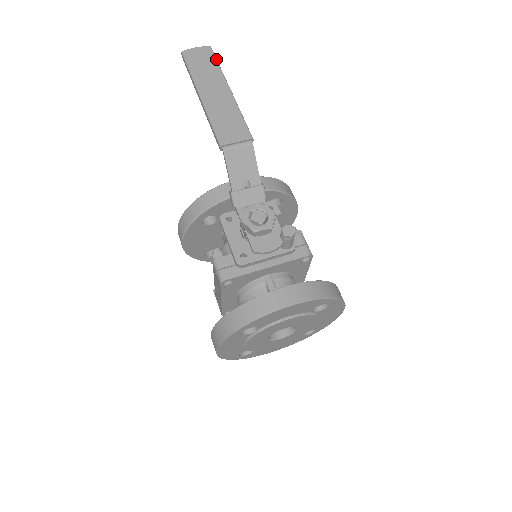
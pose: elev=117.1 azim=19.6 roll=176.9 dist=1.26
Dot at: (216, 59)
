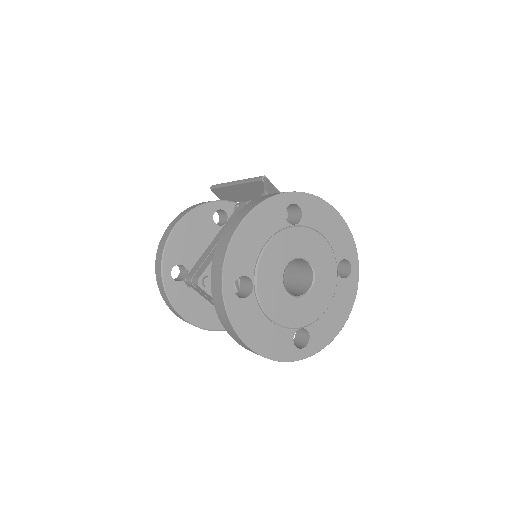
Dot at: occluded
